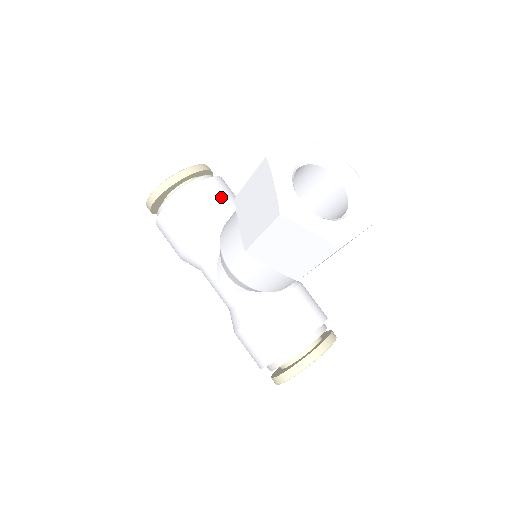
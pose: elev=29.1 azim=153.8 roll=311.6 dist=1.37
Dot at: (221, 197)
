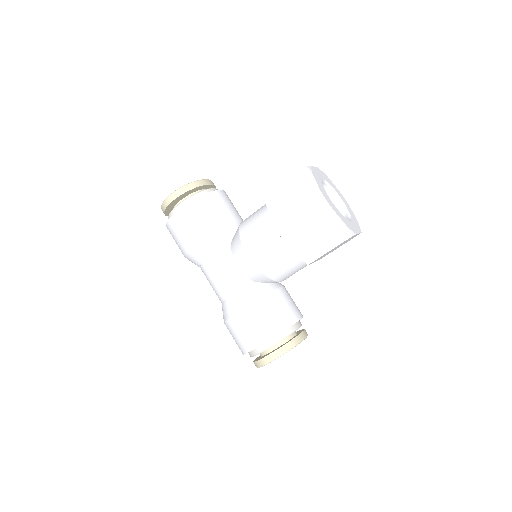
Dot at: (232, 206)
